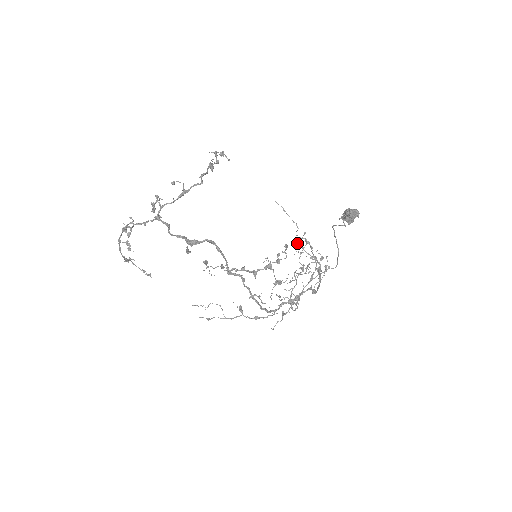
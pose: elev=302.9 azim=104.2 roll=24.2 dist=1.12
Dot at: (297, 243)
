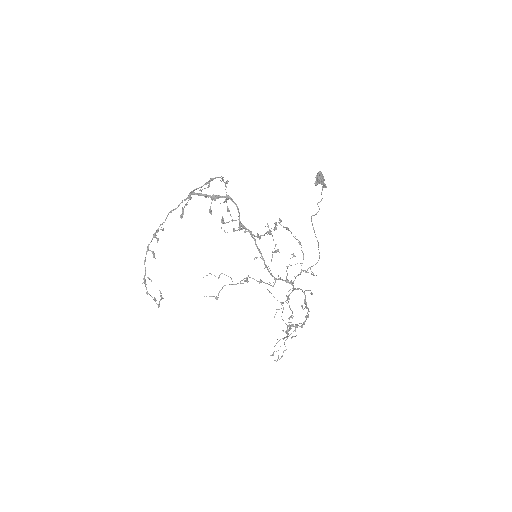
Dot at: (287, 229)
